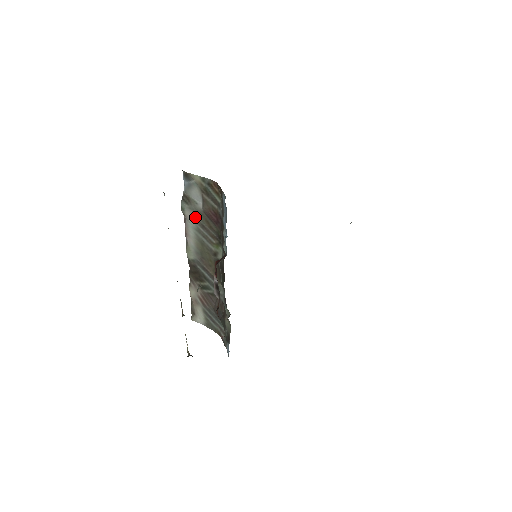
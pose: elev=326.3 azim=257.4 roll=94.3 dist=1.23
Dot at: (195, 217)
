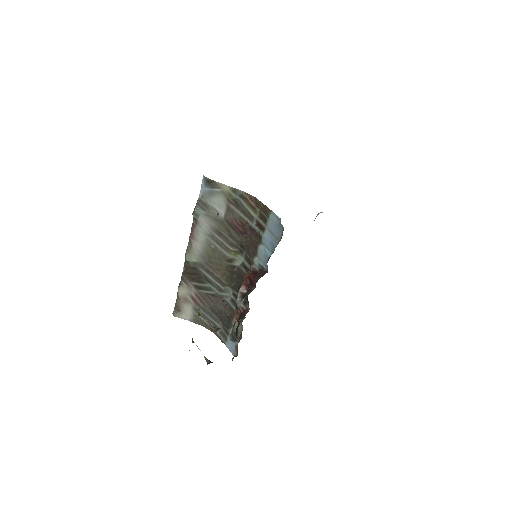
Dot at: (211, 224)
